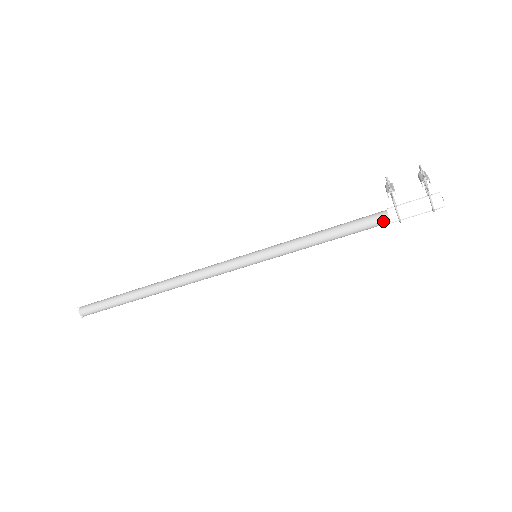
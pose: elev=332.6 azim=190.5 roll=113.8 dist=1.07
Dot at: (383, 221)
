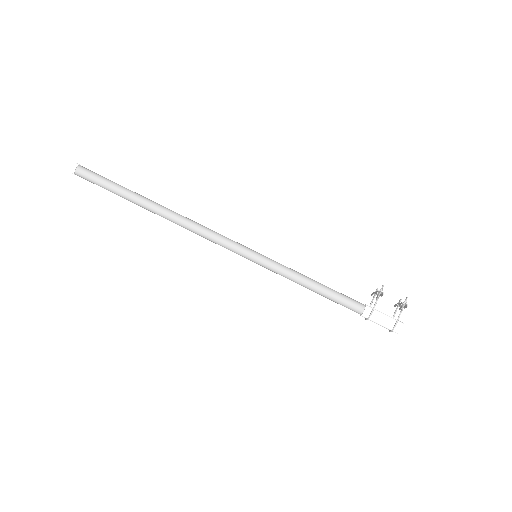
Dot at: (359, 307)
